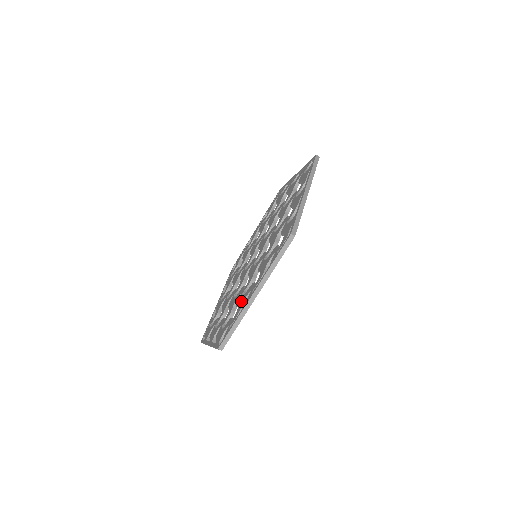
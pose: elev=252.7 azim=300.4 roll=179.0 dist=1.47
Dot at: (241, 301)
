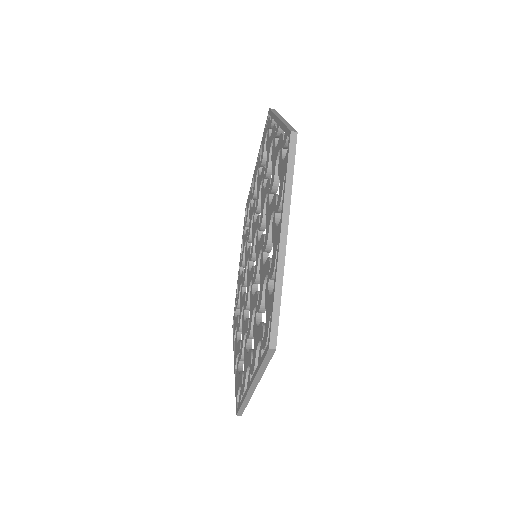
Dot at: (245, 363)
